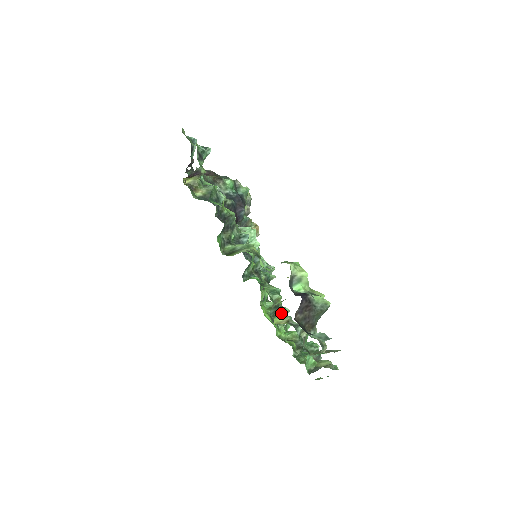
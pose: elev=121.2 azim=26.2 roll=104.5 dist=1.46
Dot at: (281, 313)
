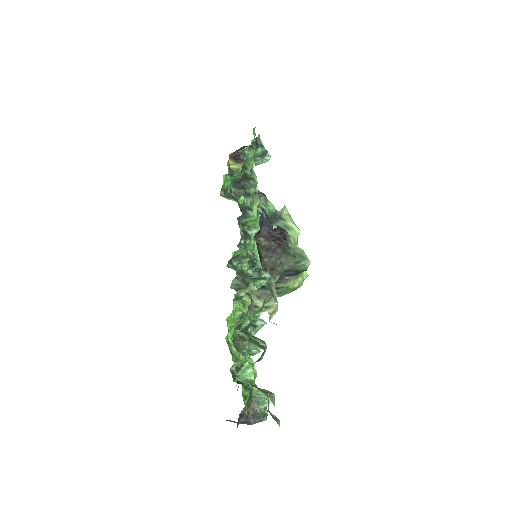
Dot at: occluded
